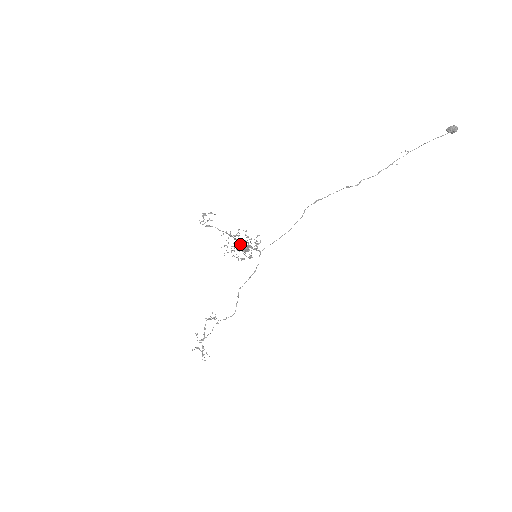
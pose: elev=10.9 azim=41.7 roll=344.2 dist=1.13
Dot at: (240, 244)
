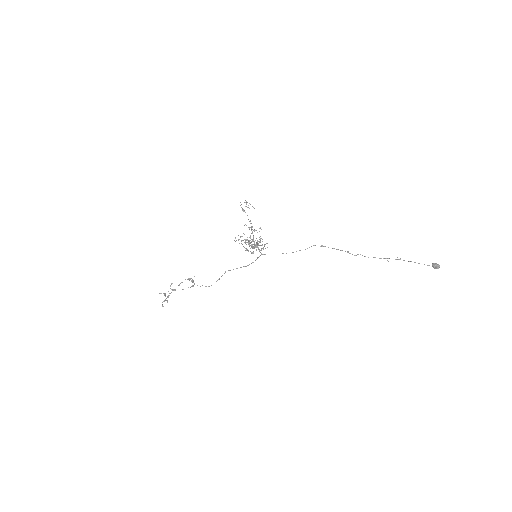
Dot at: (252, 240)
